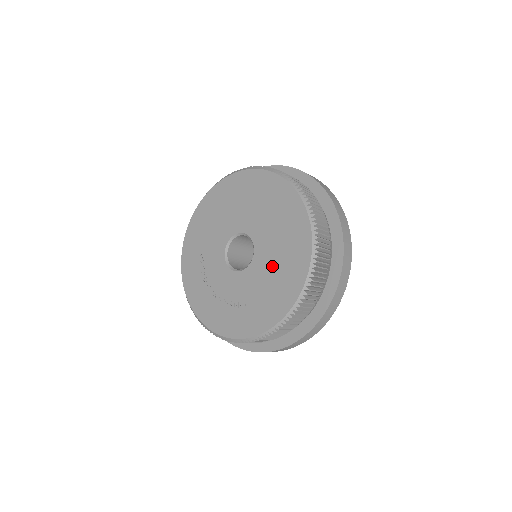
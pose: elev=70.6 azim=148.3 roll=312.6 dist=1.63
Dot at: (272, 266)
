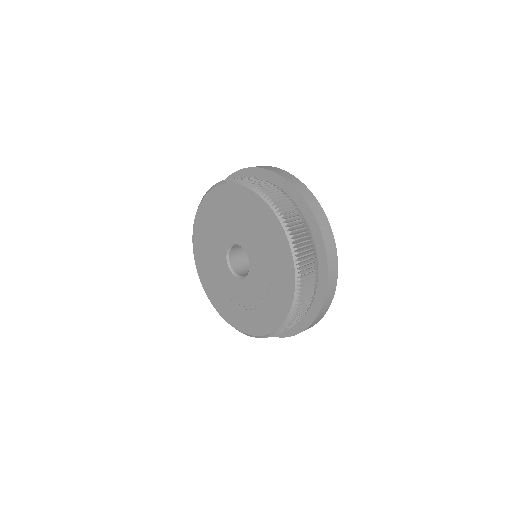
Dot at: (257, 239)
